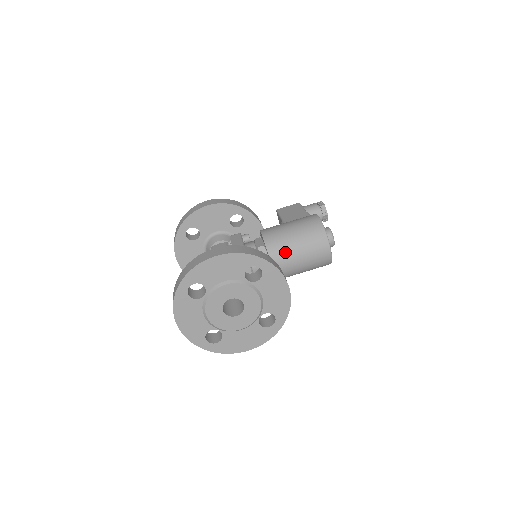
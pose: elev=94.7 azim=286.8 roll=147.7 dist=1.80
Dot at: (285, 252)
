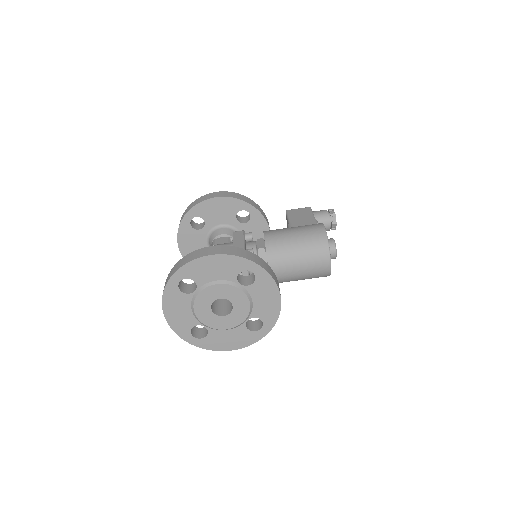
Dot at: (284, 258)
